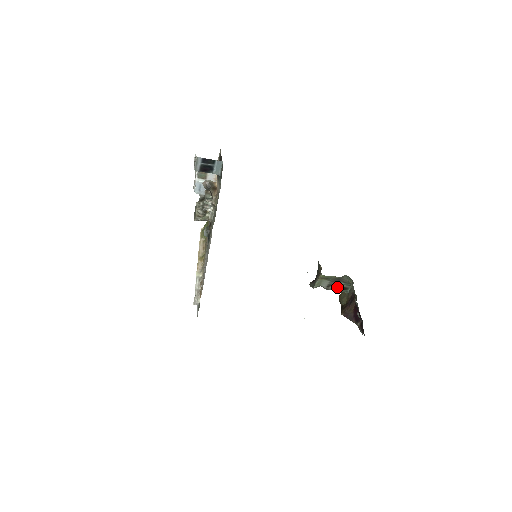
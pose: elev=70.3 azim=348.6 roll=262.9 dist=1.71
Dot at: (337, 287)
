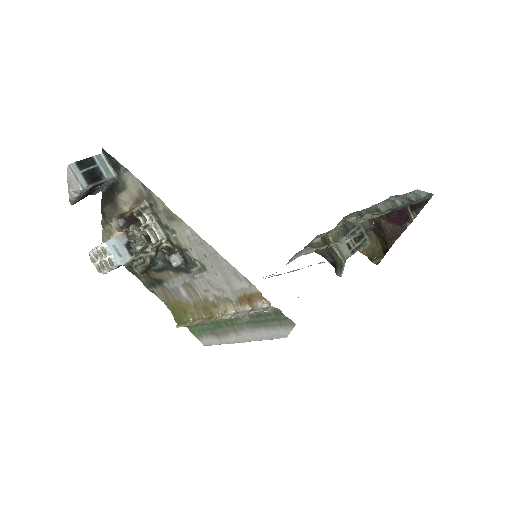
Dot at: (355, 241)
